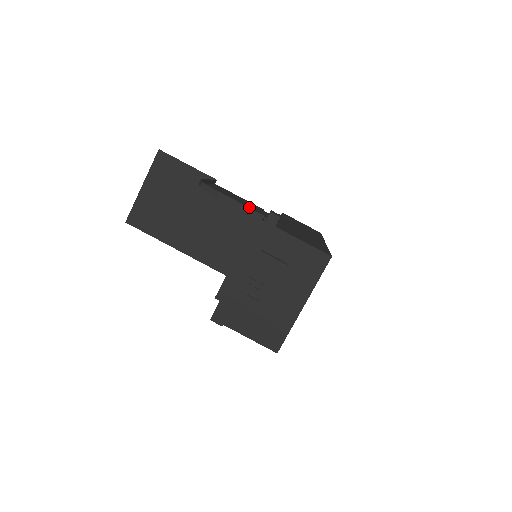
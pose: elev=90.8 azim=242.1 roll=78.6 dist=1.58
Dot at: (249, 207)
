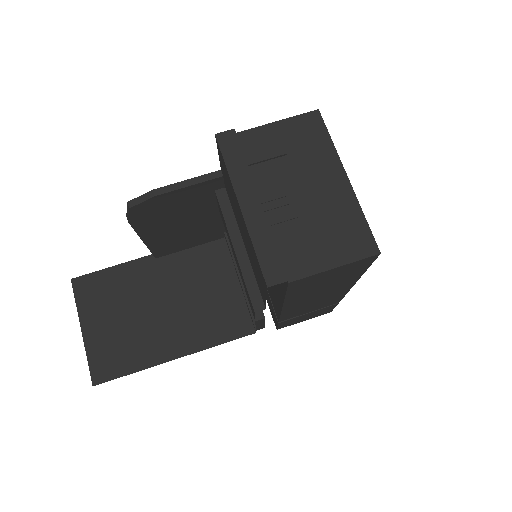
Dot at: (203, 217)
